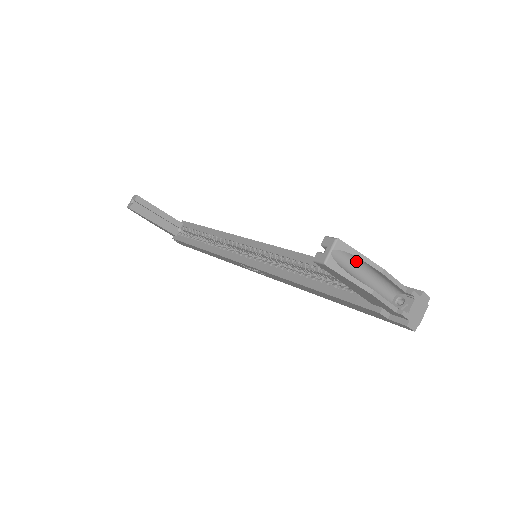
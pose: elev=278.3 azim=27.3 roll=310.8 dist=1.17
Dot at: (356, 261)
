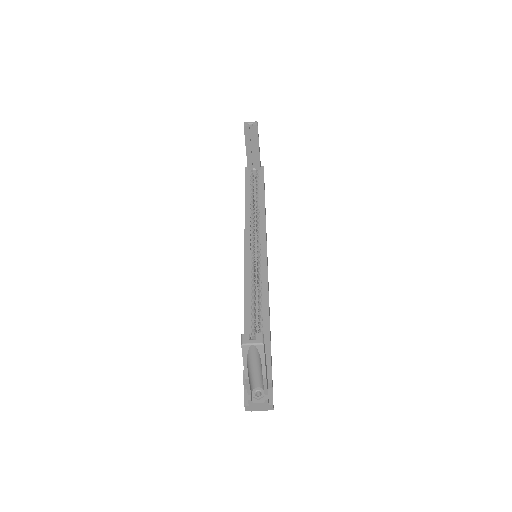
Dot at: (259, 360)
